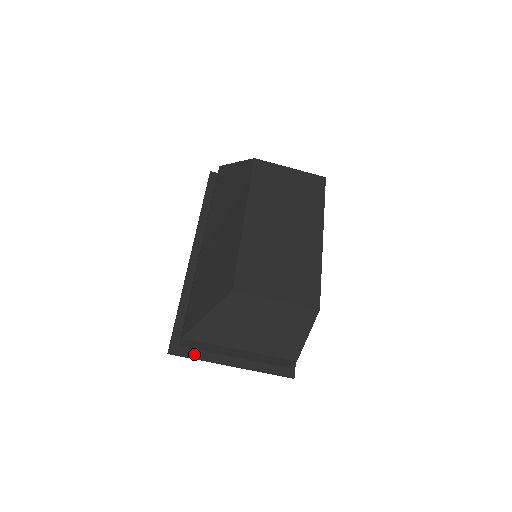
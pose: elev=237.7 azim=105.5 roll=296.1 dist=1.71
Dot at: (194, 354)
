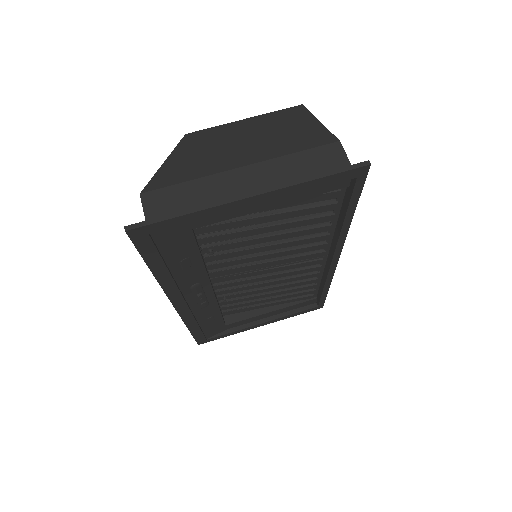
Dot at: (175, 217)
